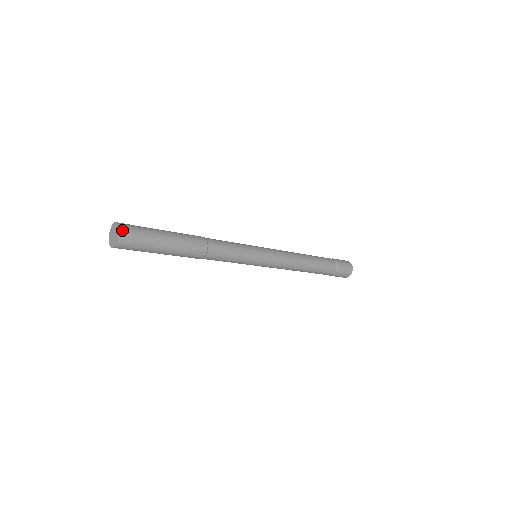
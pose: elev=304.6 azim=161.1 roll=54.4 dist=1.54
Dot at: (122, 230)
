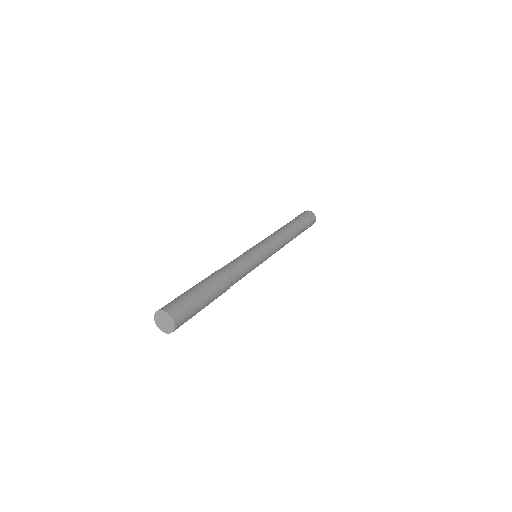
Dot at: (169, 312)
